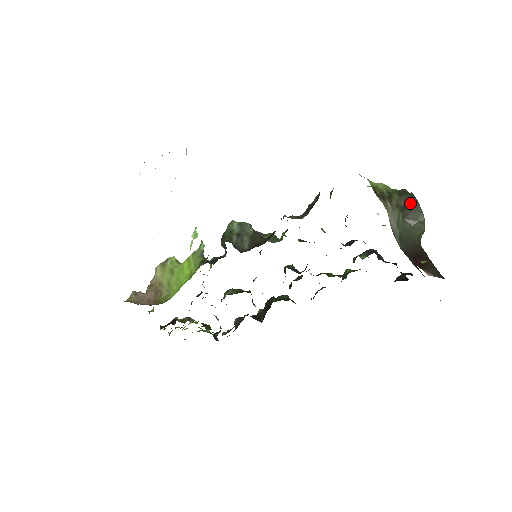
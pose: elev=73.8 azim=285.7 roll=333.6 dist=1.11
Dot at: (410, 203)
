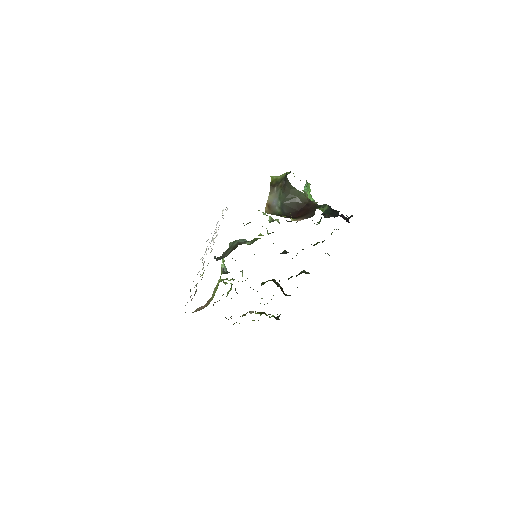
Dot at: (285, 180)
